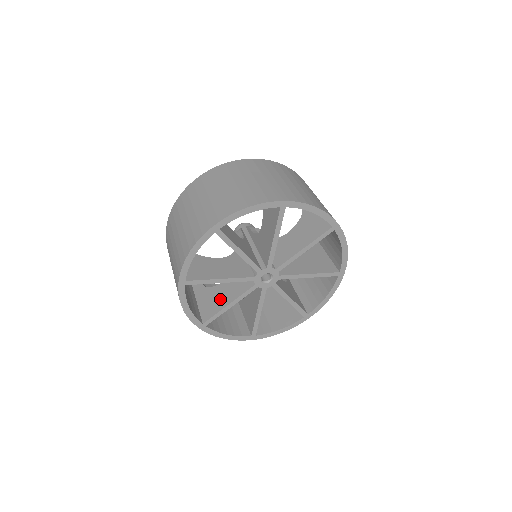
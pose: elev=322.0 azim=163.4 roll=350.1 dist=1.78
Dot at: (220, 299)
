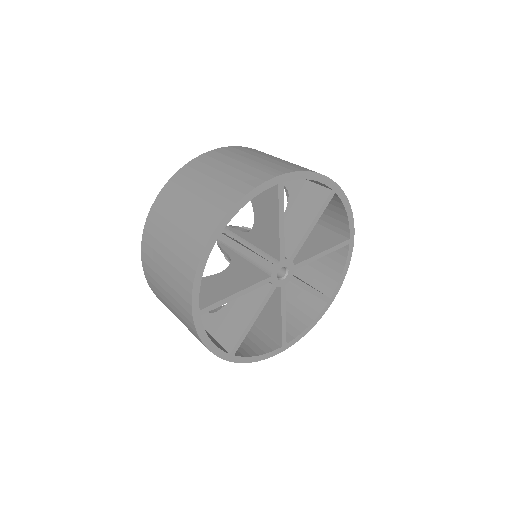
Dot at: (237, 318)
